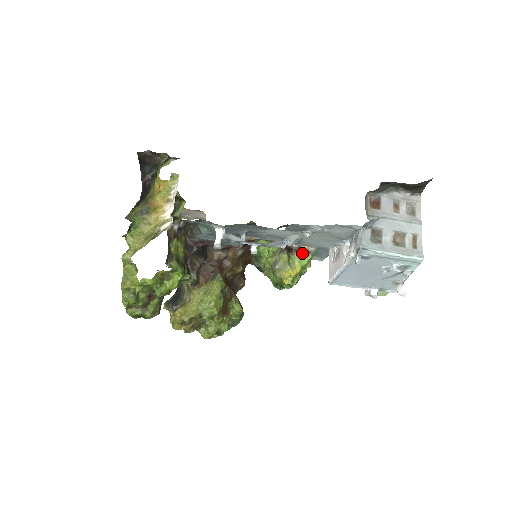
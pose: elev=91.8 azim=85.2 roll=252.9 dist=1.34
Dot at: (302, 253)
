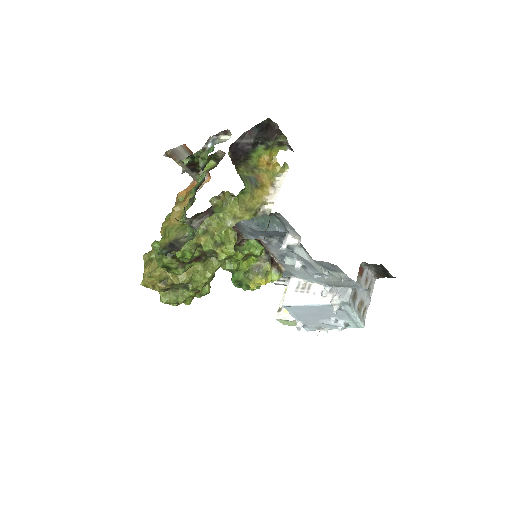
Dot at: (279, 270)
